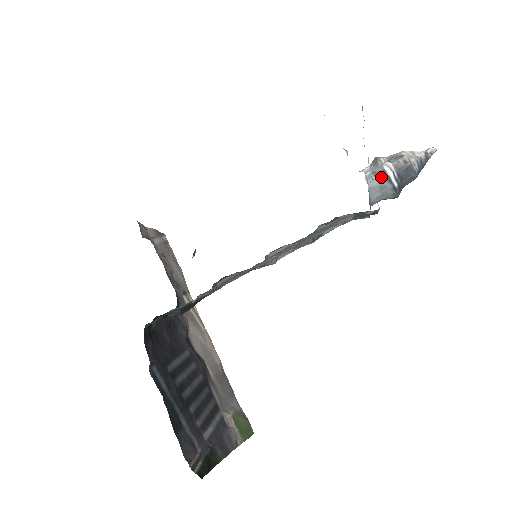
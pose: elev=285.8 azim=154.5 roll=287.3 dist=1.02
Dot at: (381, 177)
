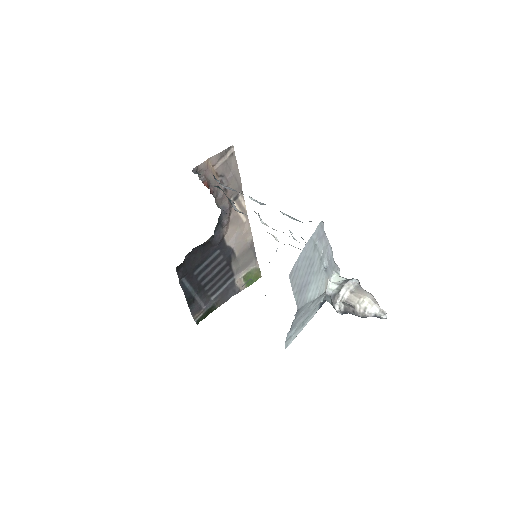
Dot at: (332, 305)
